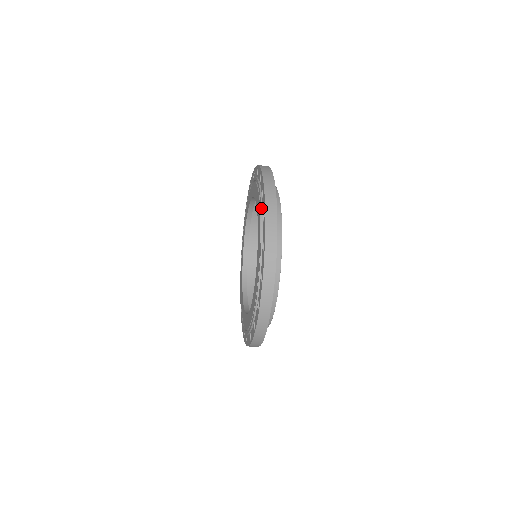
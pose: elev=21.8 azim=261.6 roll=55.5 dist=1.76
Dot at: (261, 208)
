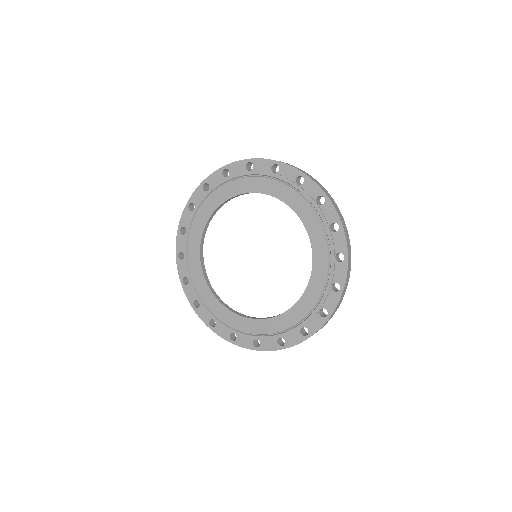
Dot at: (308, 194)
